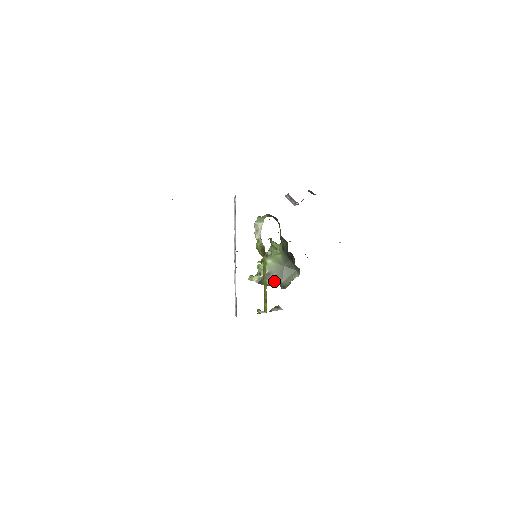
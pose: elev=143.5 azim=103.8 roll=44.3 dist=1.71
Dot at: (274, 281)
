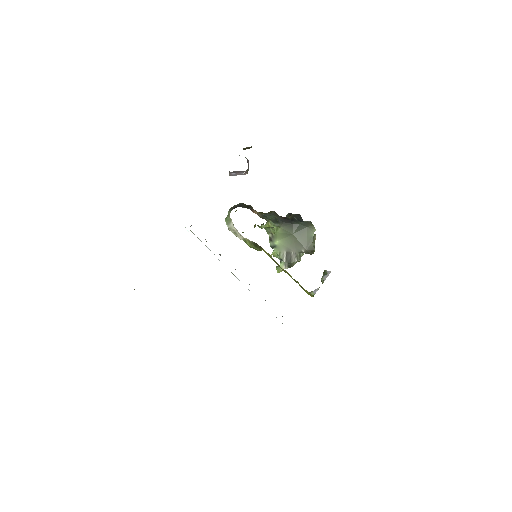
Dot at: (299, 254)
